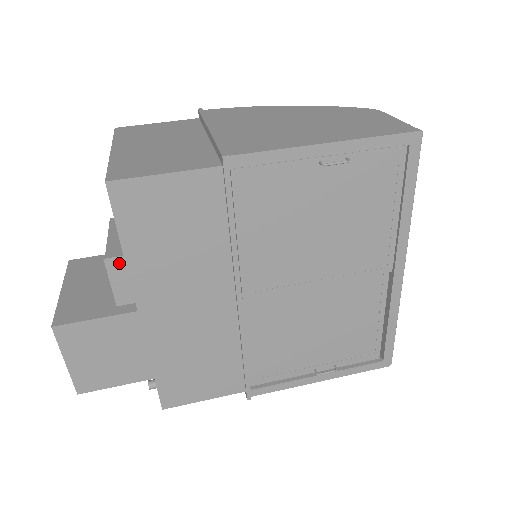
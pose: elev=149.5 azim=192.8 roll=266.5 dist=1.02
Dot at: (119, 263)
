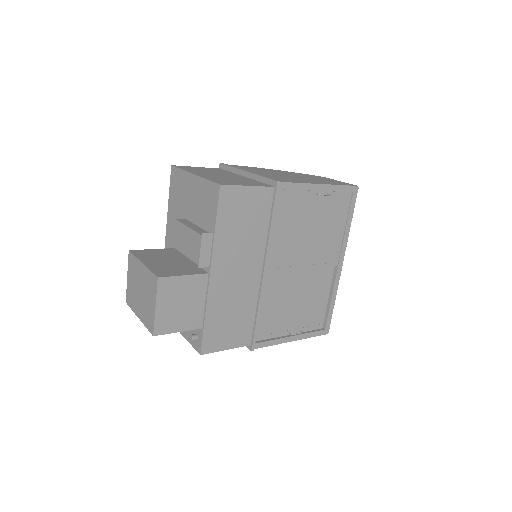
Dot at: (209, 237)
